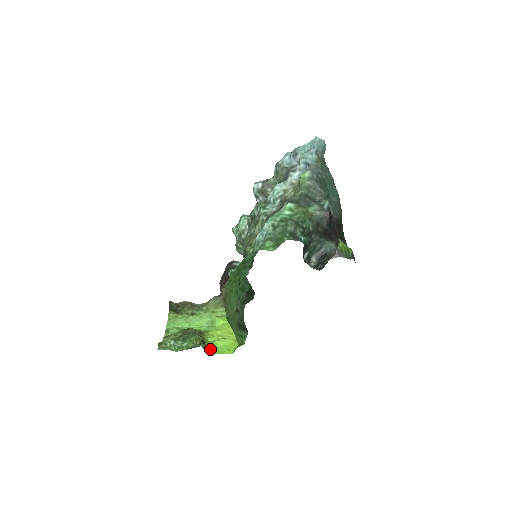
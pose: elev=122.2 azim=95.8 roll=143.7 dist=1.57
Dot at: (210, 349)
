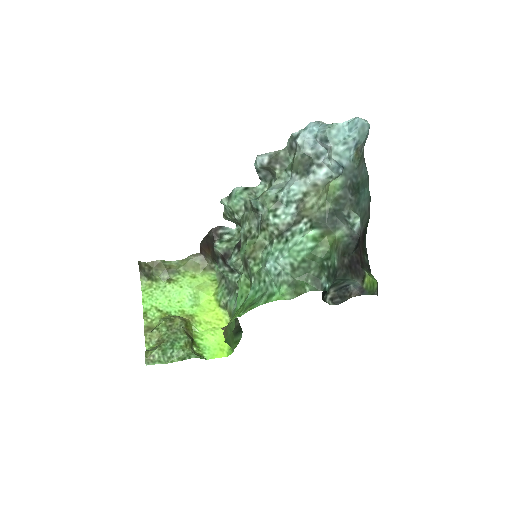
Dot at: (201, 348)
